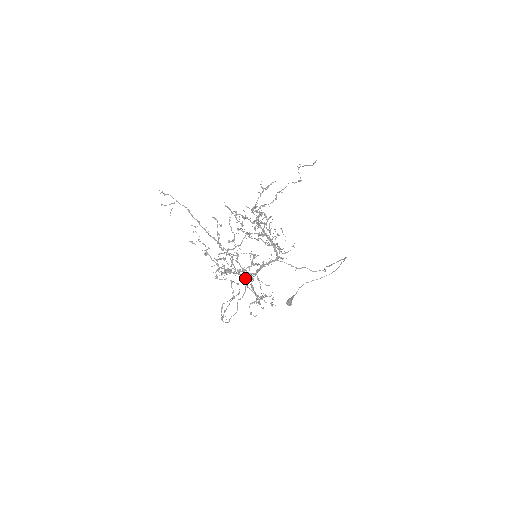
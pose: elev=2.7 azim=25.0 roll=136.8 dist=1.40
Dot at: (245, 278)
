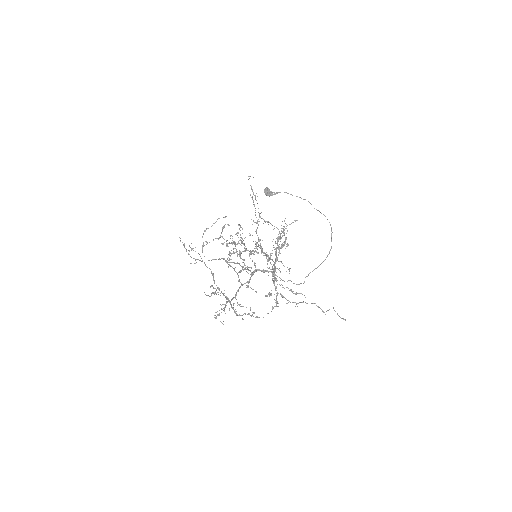
Dot at: occluded
